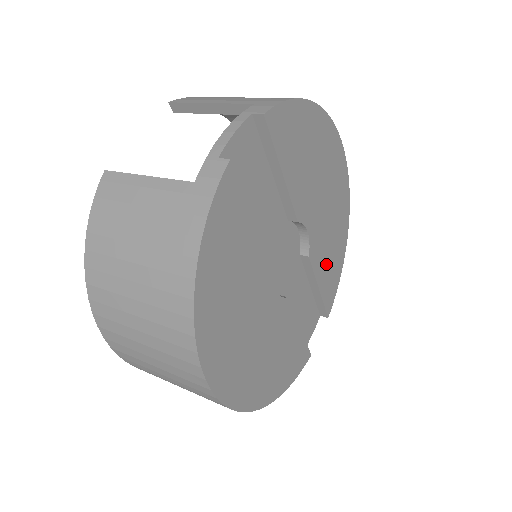
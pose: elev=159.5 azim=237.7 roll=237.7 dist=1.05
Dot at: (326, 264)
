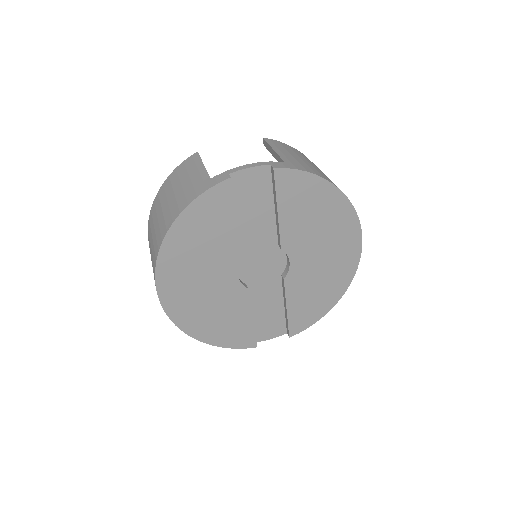
Dot at: (303, 298)
